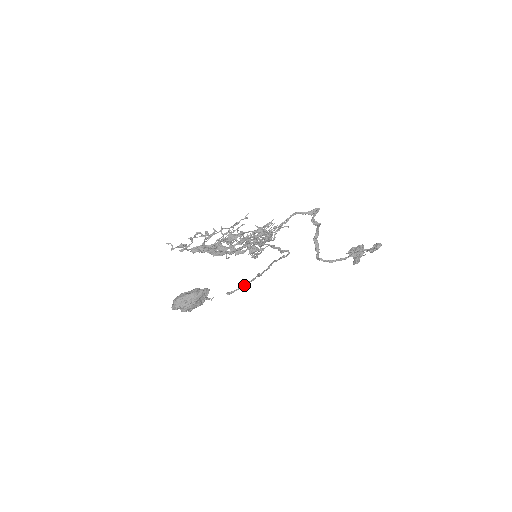
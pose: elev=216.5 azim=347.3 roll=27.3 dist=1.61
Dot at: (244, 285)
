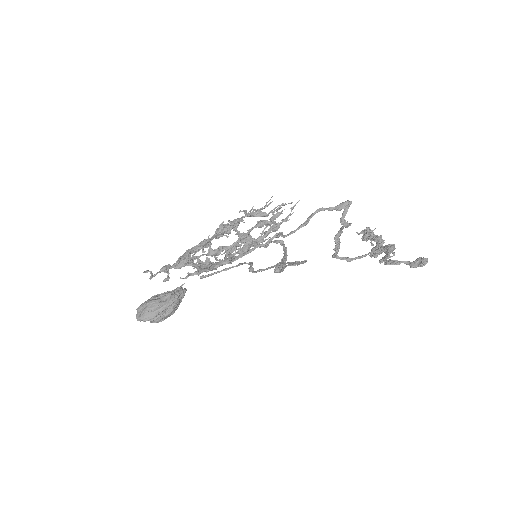
Dot at: (225, 270)
